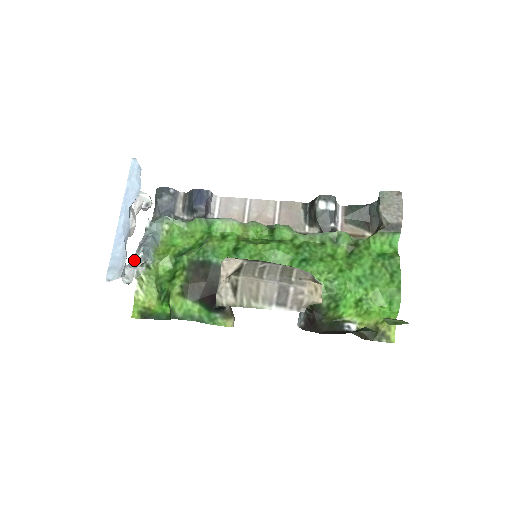
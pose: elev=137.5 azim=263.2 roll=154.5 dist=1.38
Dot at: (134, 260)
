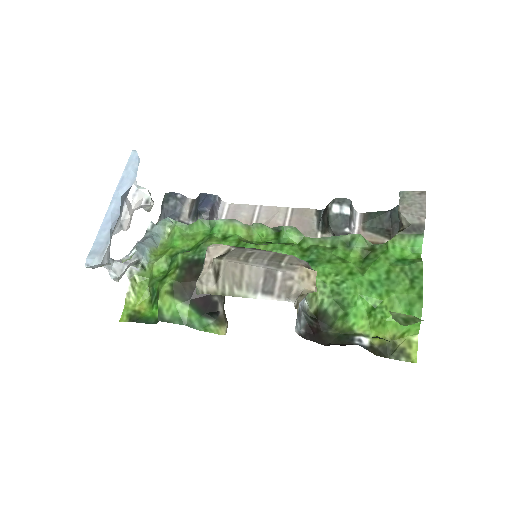
Dot at: (127, 257)
